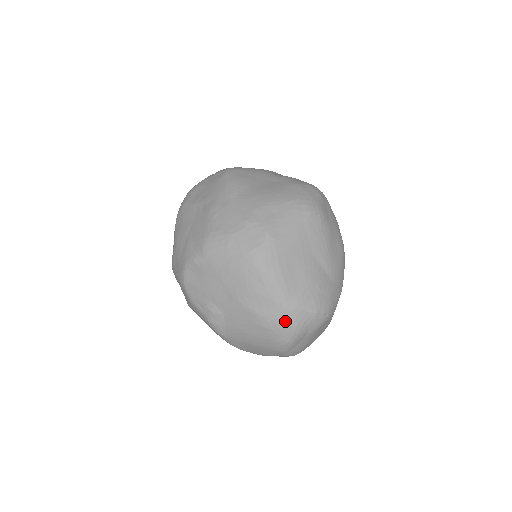
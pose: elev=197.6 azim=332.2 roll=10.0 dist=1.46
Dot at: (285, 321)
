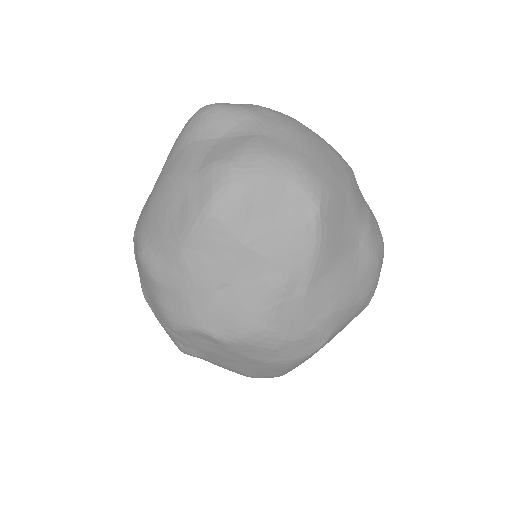
Dot at: occluded
